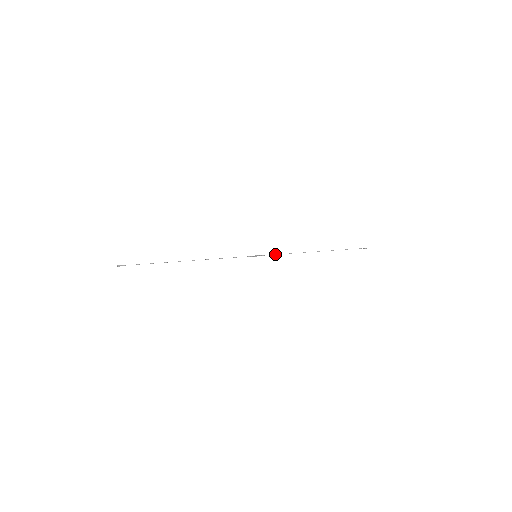
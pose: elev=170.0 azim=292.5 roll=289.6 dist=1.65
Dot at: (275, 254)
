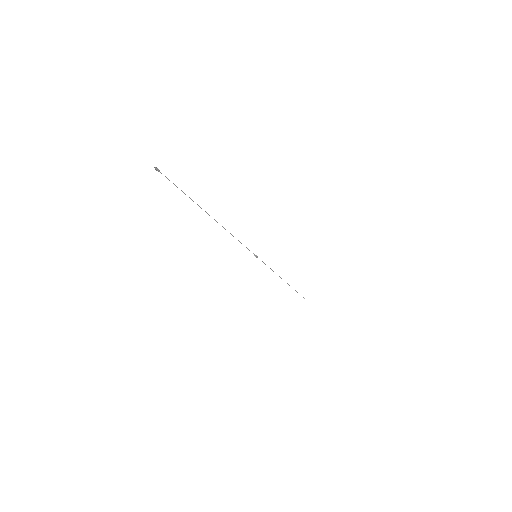
Dot at: (265, 264)
